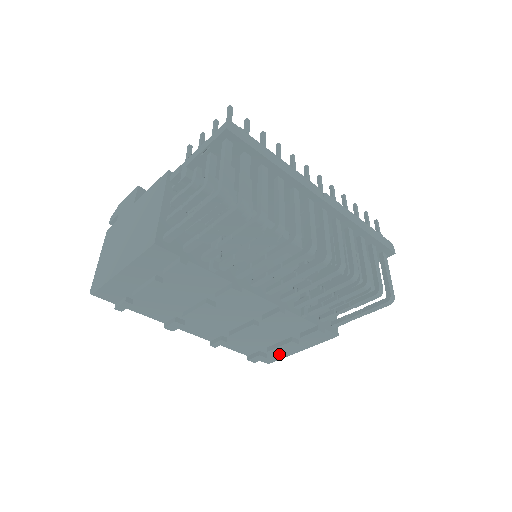
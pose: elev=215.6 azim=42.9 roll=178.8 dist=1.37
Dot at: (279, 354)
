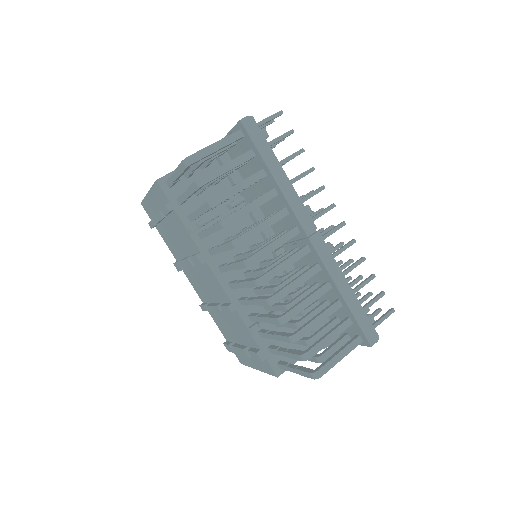
Dot at: (245, 359)
